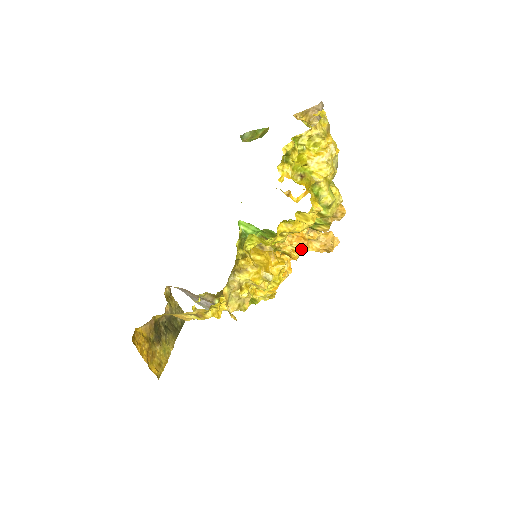
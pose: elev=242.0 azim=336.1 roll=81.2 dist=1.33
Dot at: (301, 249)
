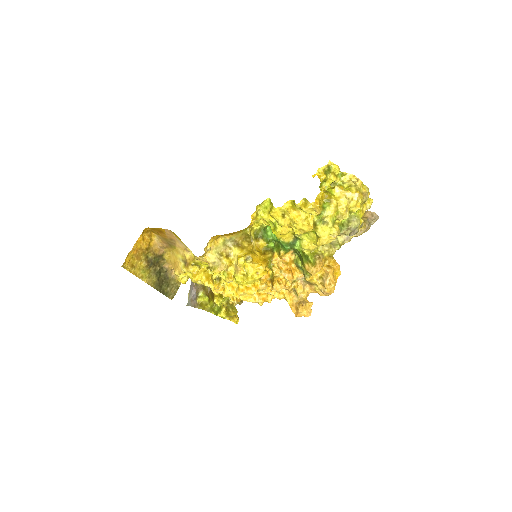
Dot at: (283, 292)
